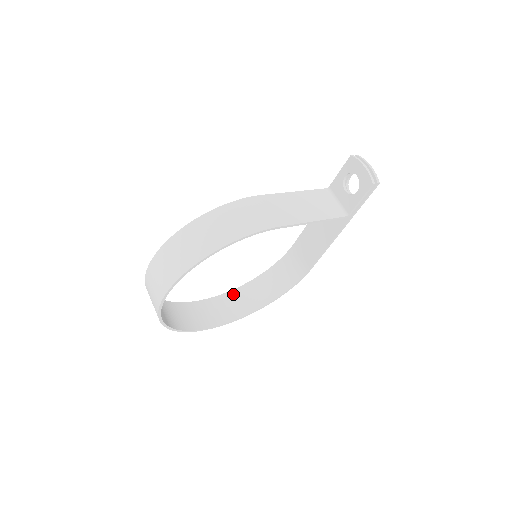
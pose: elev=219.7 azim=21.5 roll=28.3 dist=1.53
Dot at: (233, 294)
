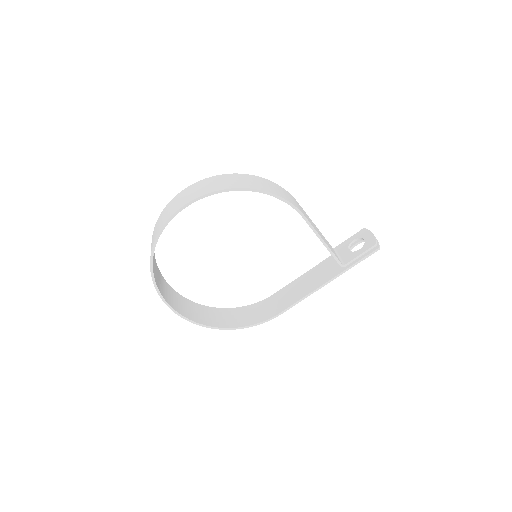
Dot at: (197, 306)
